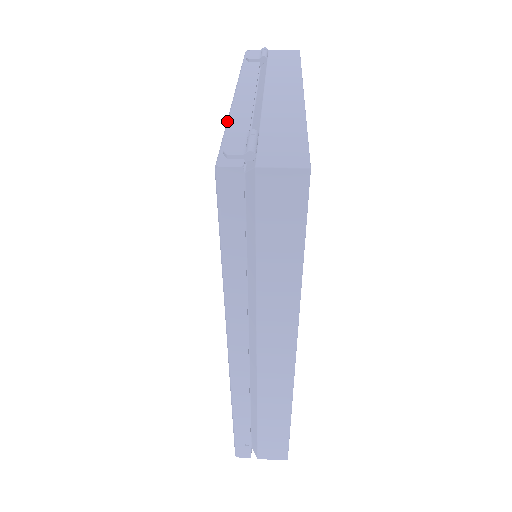
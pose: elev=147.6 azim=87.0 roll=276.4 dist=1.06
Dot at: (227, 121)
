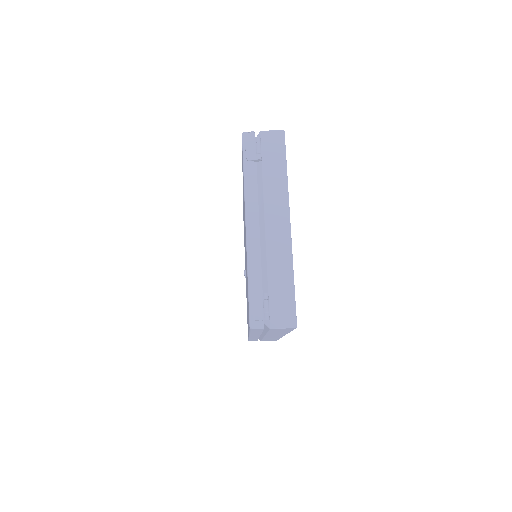
Dot at: (248, 272)
